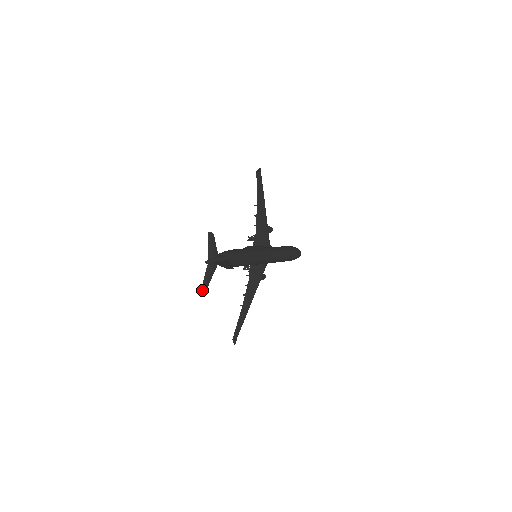
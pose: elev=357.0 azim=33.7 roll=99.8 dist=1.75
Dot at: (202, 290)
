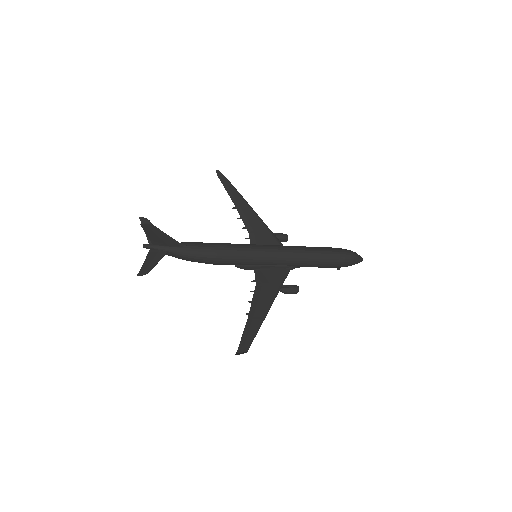
Dot at: (140, 273)
